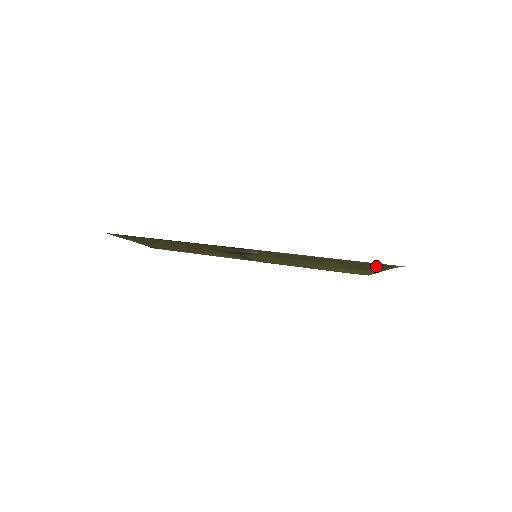
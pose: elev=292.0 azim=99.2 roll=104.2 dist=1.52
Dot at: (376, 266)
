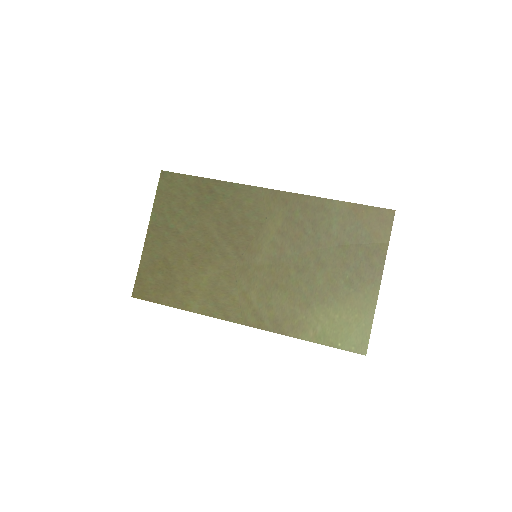
Dot at: (372, 245)
